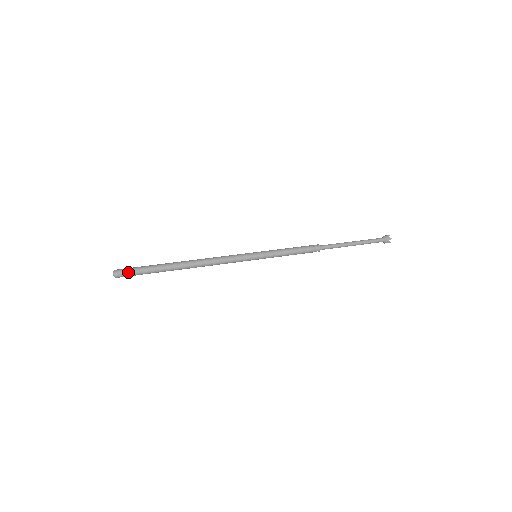
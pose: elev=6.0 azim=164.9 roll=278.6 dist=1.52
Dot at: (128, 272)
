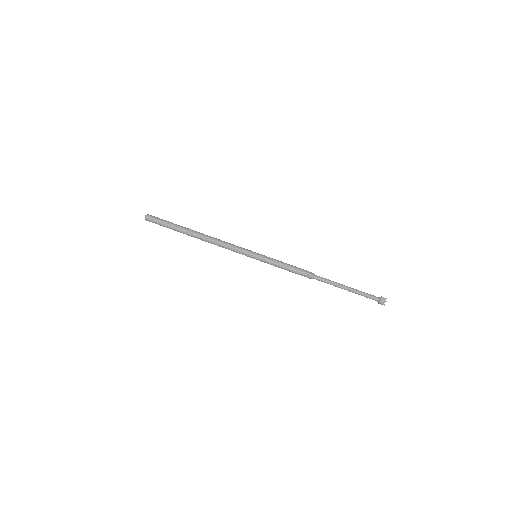
Dot at: (155, 219)
